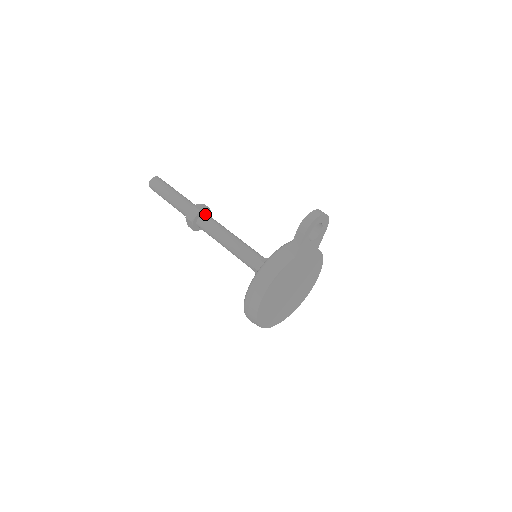
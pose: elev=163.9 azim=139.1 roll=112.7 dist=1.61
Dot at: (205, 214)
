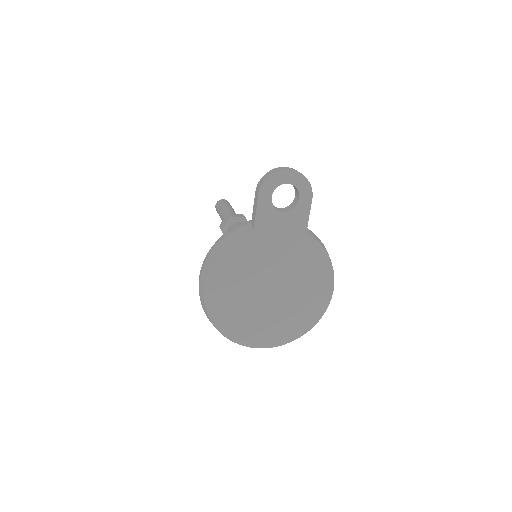
Dot at: (238, 222)
